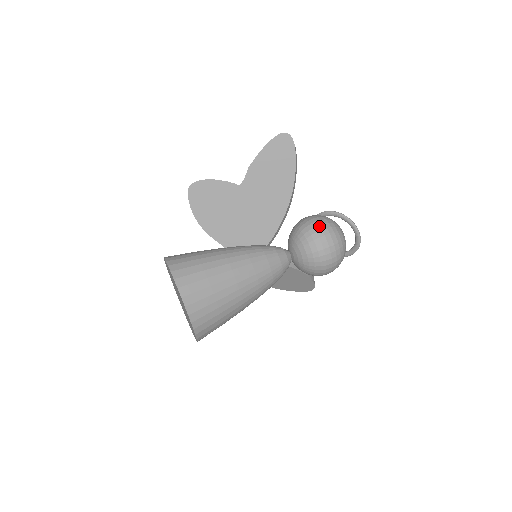
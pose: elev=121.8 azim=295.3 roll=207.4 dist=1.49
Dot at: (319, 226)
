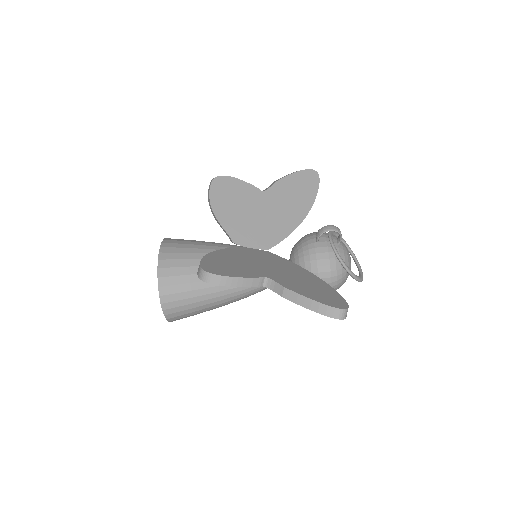
Dot at: occluded
